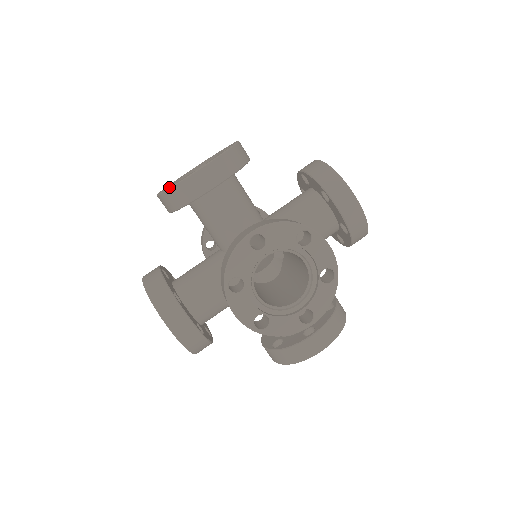
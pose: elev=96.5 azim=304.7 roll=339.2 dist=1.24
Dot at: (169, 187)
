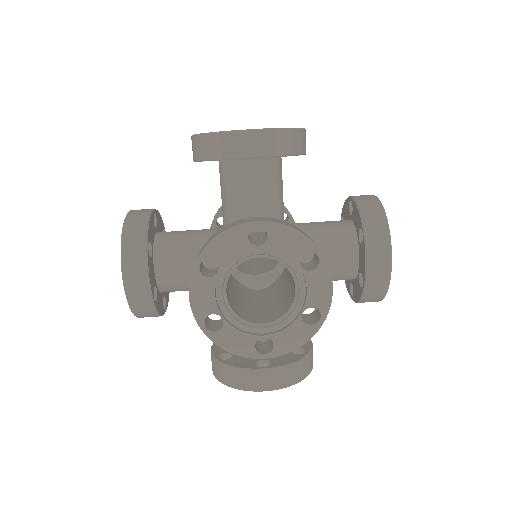
Dot at: occluded
